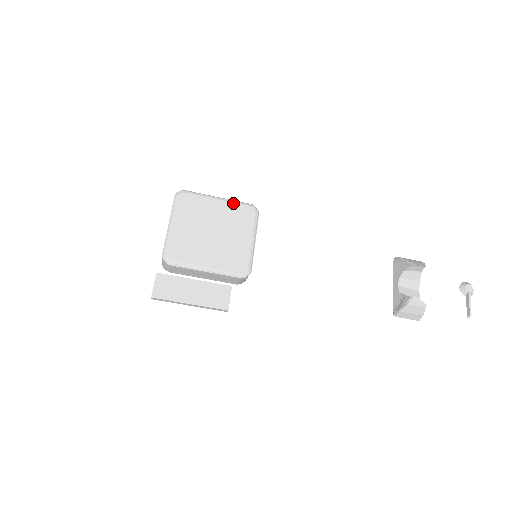
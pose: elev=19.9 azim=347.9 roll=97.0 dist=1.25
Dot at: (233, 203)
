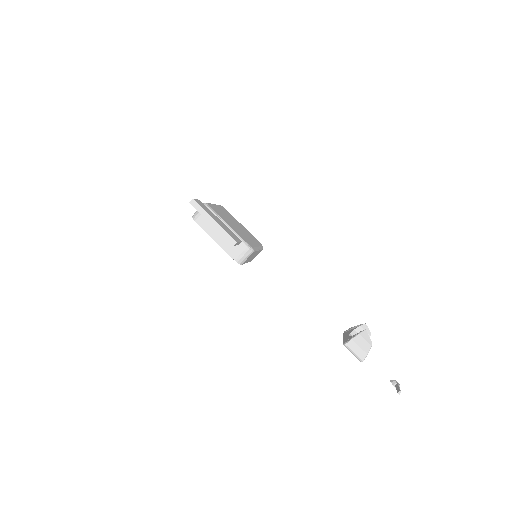
Dot at: occluded
